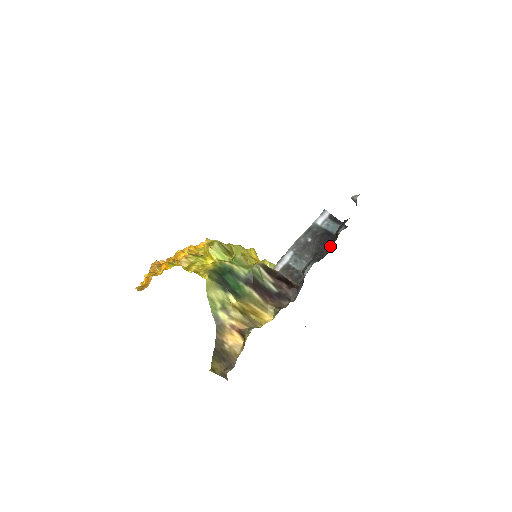
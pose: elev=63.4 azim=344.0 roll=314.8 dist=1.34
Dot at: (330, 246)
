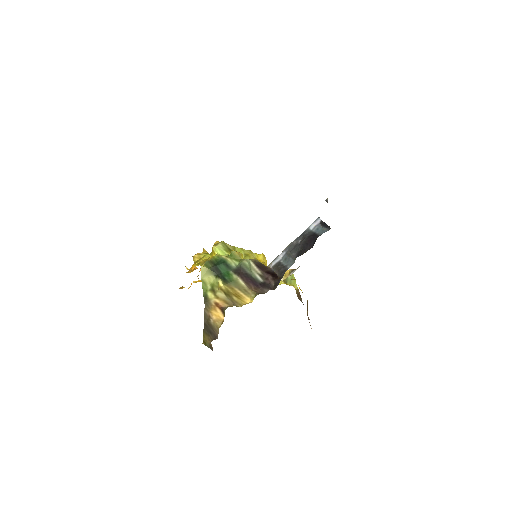
Dot at: (312, 244)
